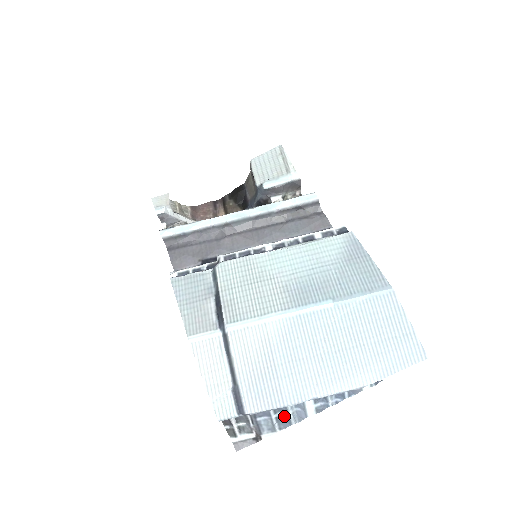
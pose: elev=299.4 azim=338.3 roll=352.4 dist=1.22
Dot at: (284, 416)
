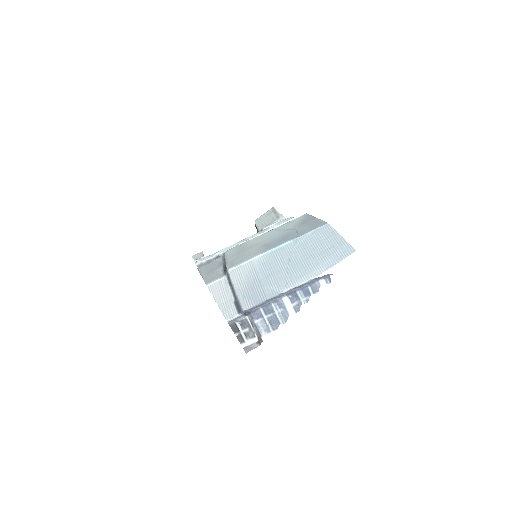
Dot at: (273, 316)
